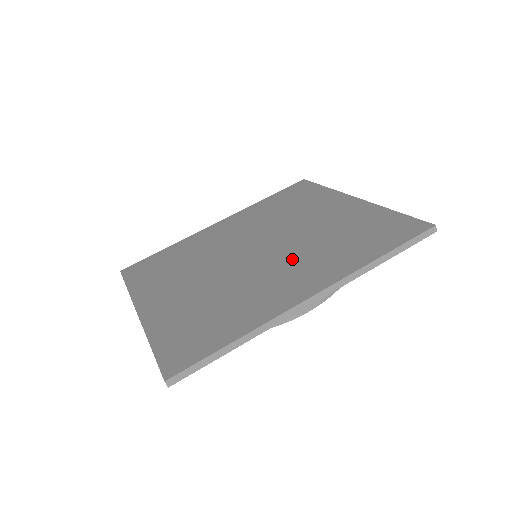
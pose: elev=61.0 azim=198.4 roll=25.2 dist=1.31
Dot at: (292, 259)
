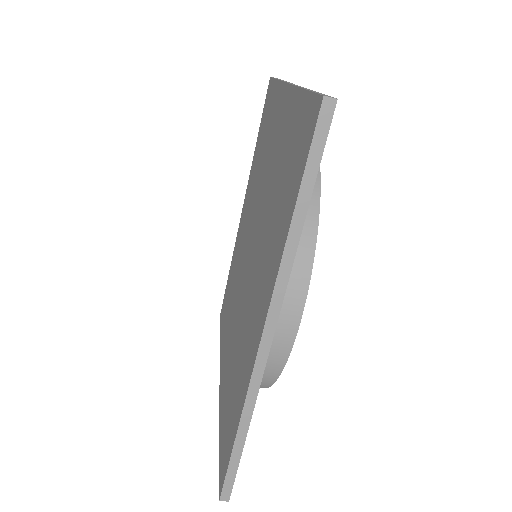
Dot at: (258, 261)
